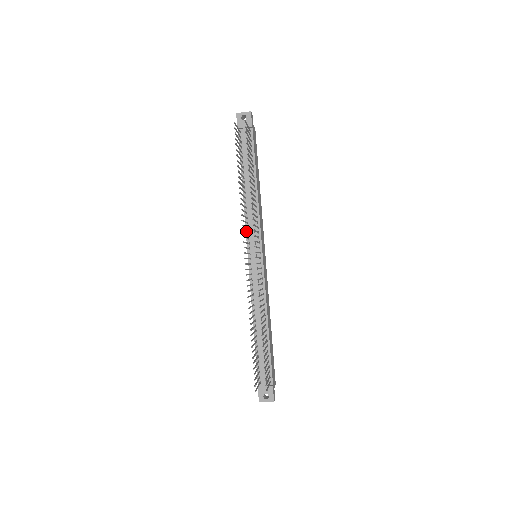
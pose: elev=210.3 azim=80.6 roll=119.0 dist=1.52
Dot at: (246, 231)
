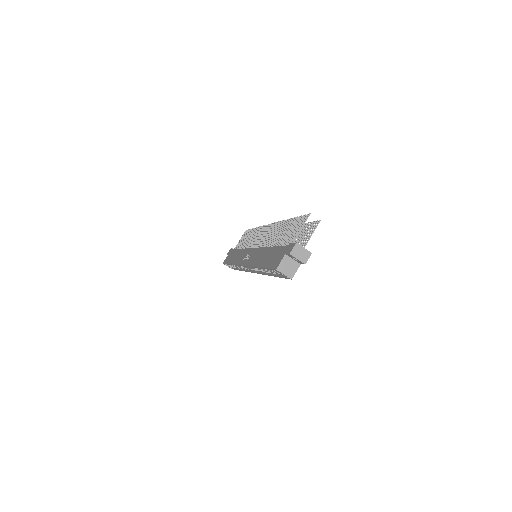
Dot at: (248, 248)
